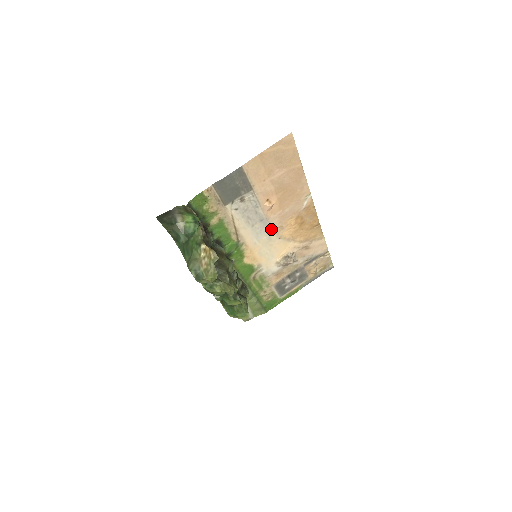
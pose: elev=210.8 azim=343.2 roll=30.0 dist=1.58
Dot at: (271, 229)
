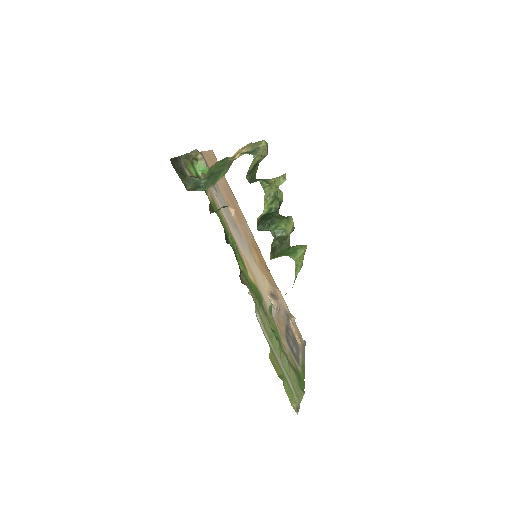
Dot at: (245, 245)
